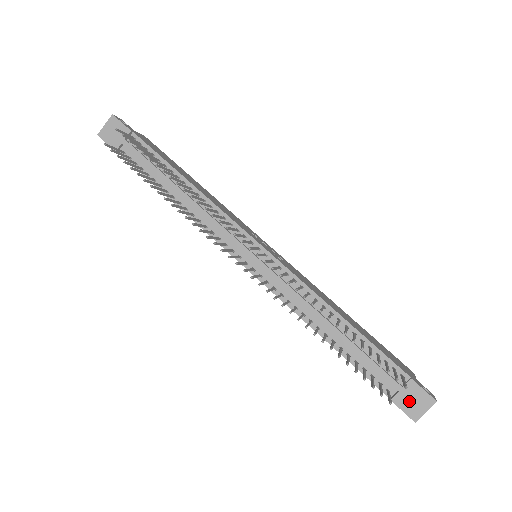
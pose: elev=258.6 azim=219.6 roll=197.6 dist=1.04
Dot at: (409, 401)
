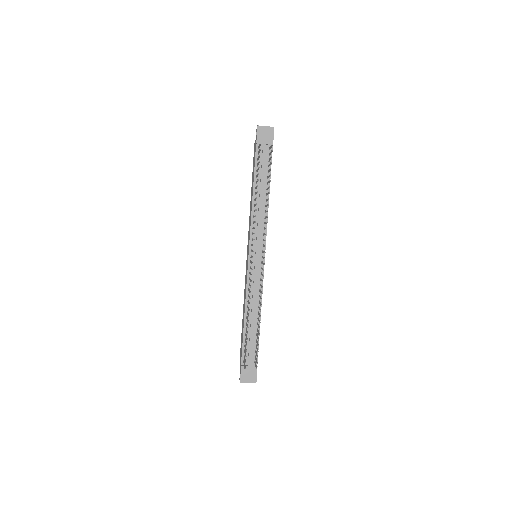
Dot at: (247, 373)
